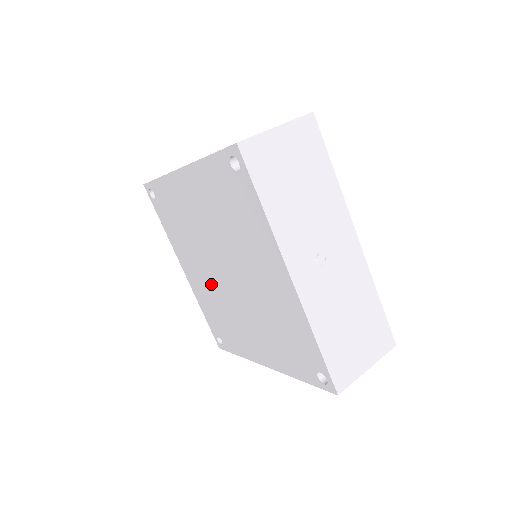
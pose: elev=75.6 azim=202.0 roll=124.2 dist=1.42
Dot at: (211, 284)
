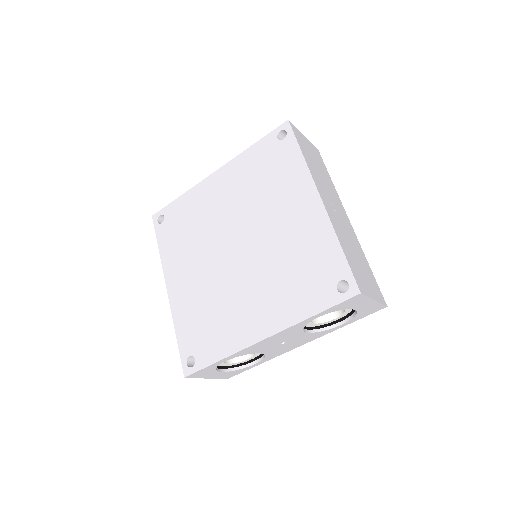
Dot at: (209, 277)
